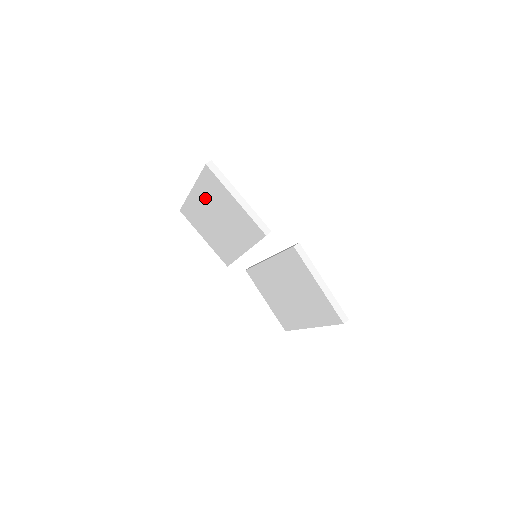
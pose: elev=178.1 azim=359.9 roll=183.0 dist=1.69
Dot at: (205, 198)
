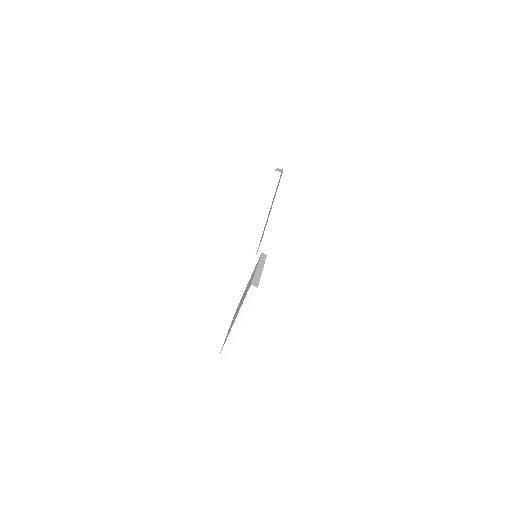
Dot at: occluded
